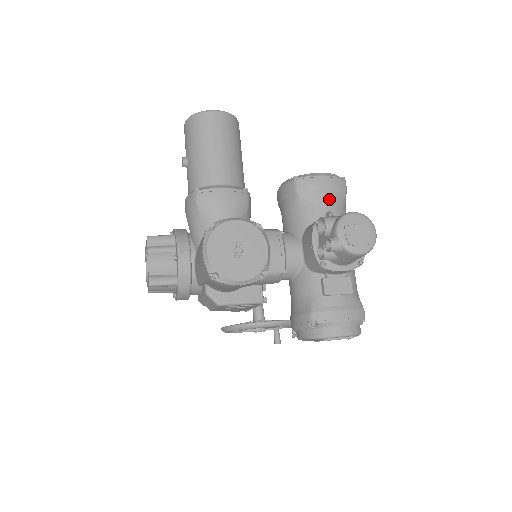
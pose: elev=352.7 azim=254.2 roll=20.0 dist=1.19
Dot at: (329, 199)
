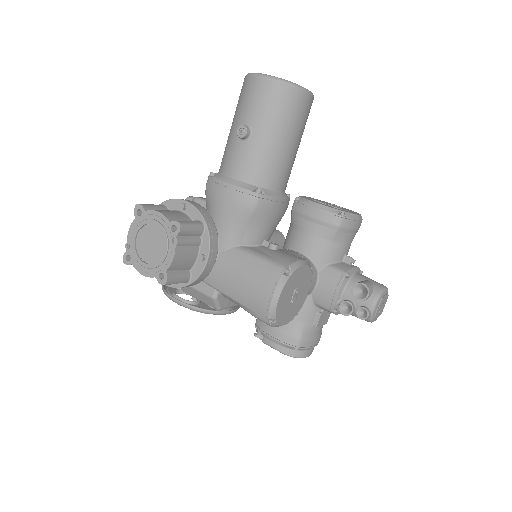
Dot at: (351, 241)
